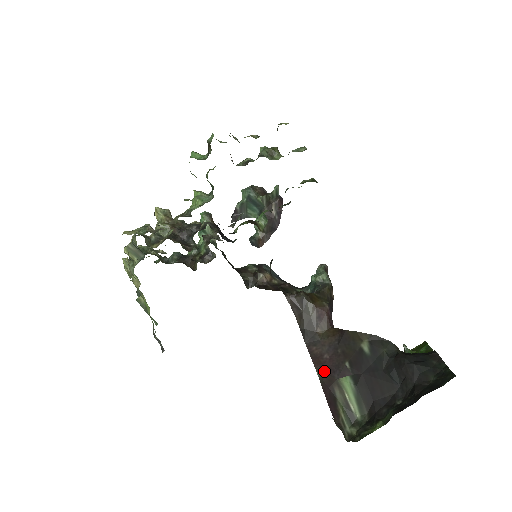
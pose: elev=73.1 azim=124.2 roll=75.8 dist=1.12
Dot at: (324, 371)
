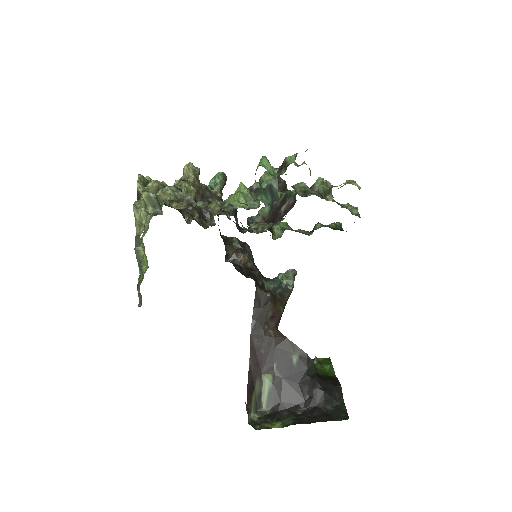
Dot at: (255, 363)
